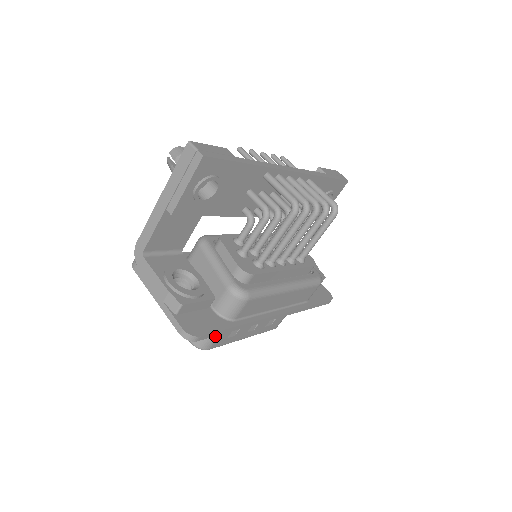
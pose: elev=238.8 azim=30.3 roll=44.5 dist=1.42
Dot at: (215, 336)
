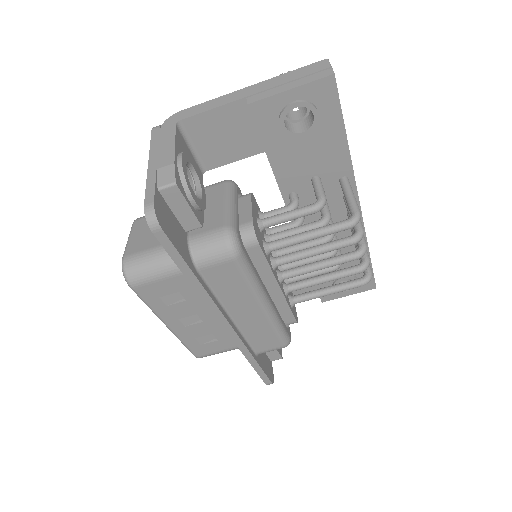
Dot at: (156, 275)
